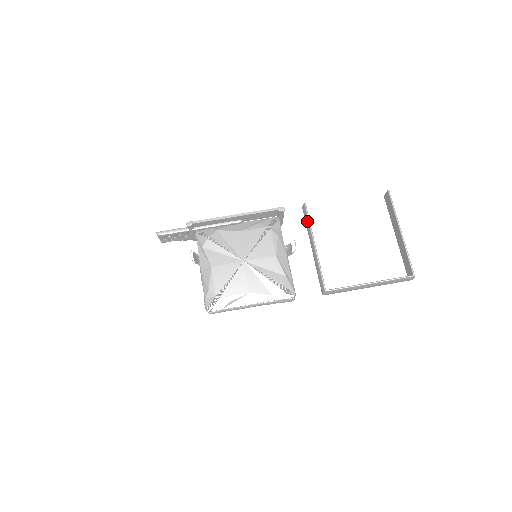
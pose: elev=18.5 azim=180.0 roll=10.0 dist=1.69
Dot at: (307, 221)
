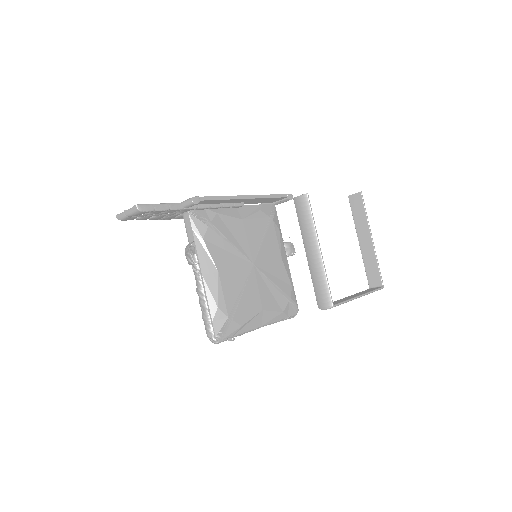
Dot at: (310, 217)
